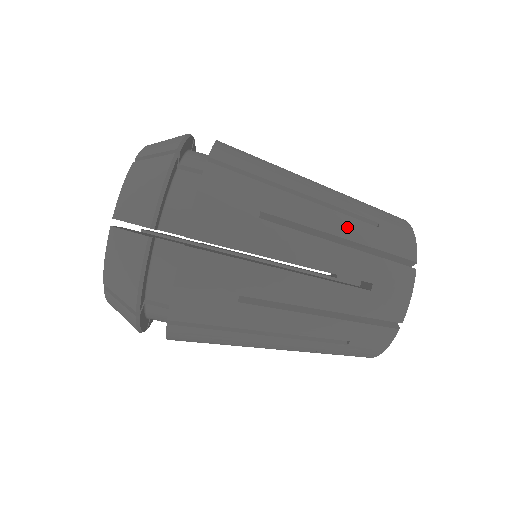
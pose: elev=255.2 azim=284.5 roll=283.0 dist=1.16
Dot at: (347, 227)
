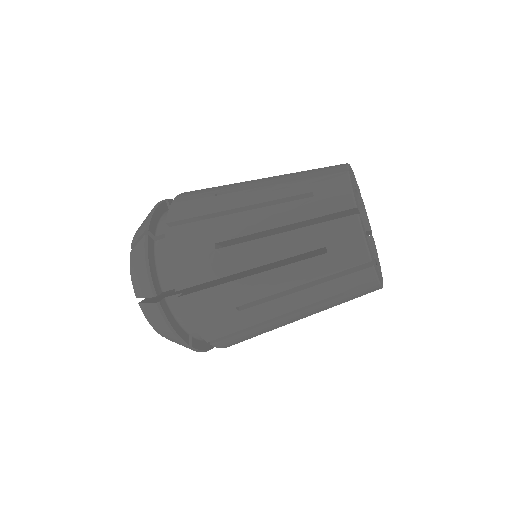
Dot at: (285, 214)
